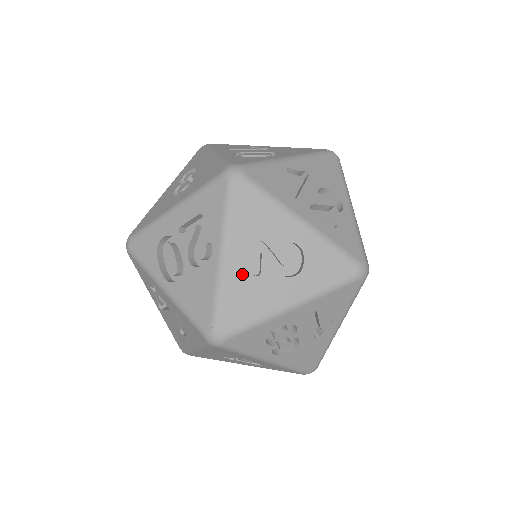
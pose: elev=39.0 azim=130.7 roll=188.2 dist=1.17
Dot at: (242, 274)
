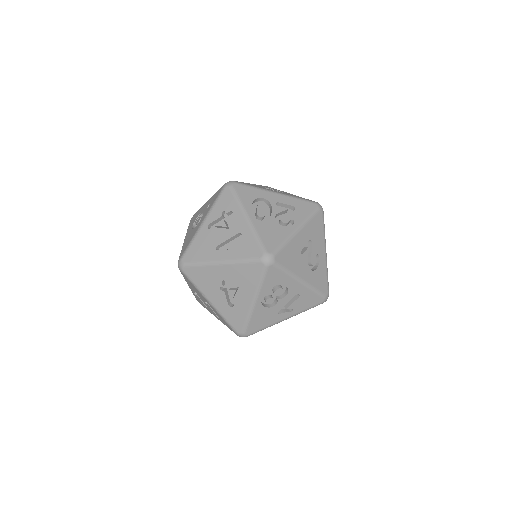
Dot at: (298, 246)
